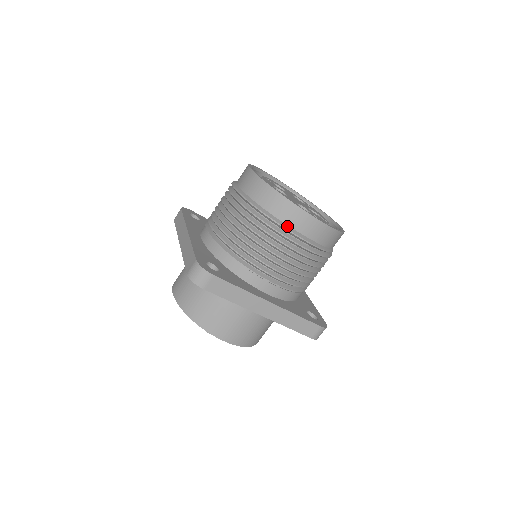
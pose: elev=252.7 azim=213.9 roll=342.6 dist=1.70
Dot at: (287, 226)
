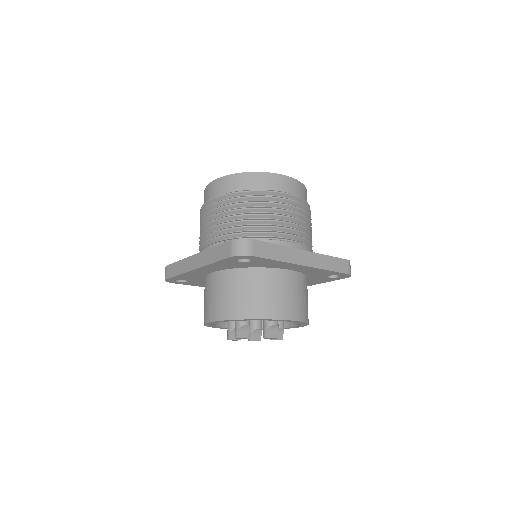
Dot at: (273, 190)
